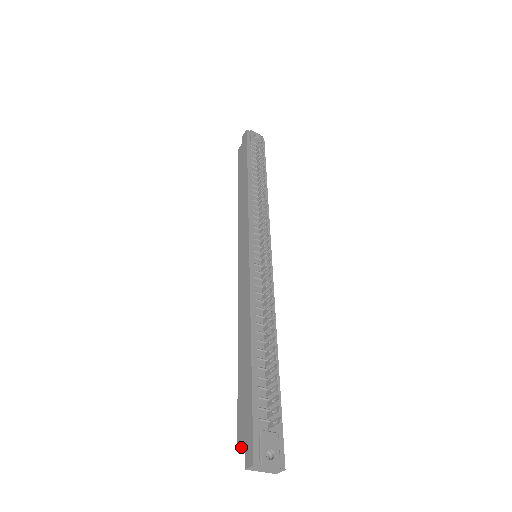
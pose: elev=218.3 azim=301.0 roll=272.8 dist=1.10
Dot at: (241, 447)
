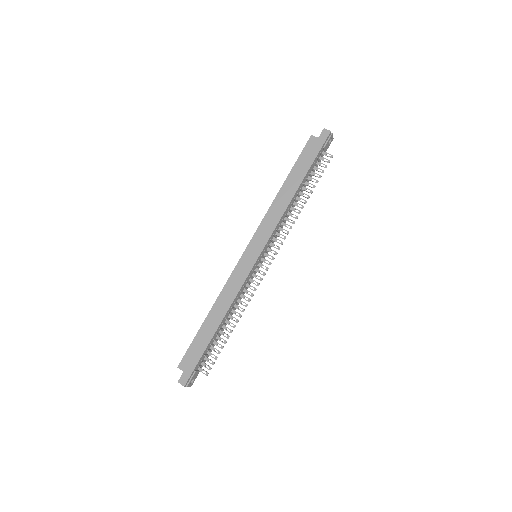
Dot at: (181, 369)
